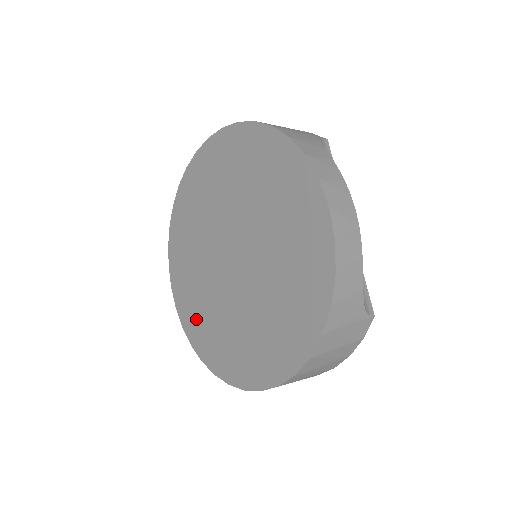
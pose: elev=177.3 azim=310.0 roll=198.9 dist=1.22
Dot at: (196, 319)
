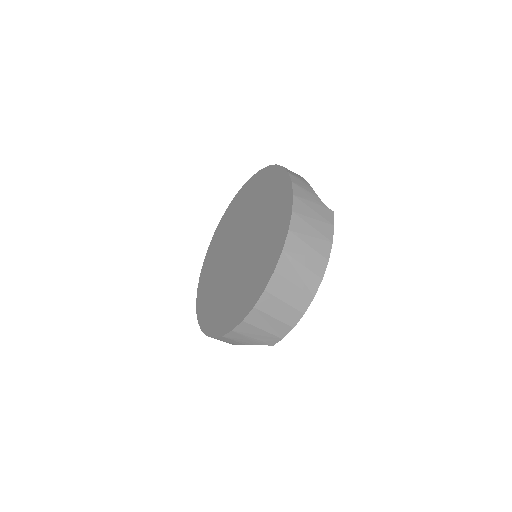
Dot at: (222, 315)
